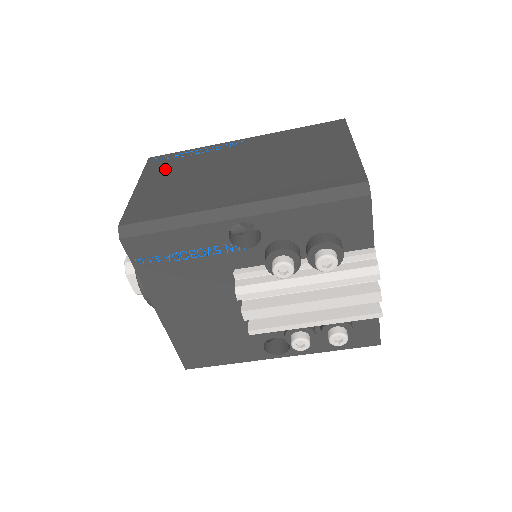
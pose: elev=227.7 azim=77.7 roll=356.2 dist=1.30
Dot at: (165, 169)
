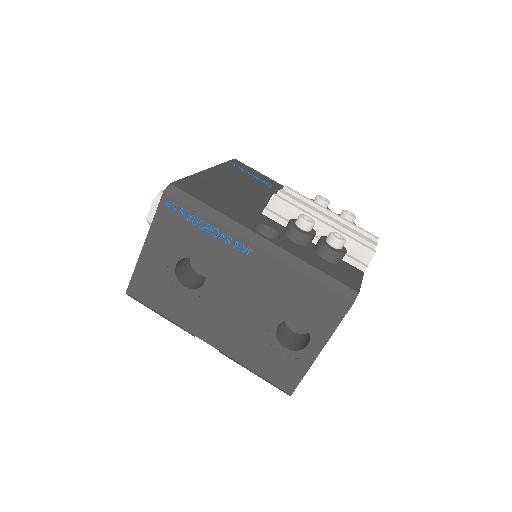
Dot at: occluded
